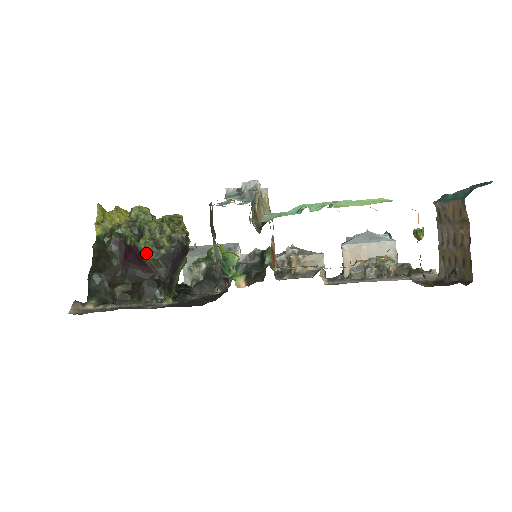
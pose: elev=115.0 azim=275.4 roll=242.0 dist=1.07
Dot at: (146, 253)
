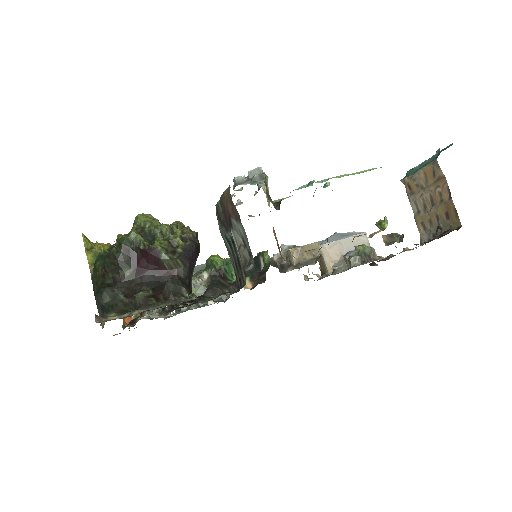
Dot at: (163, 253)
